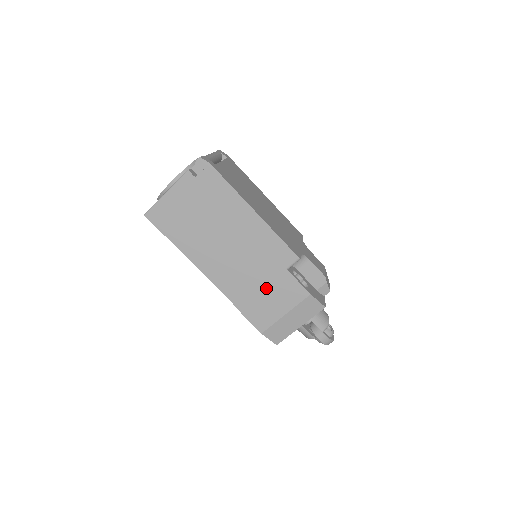
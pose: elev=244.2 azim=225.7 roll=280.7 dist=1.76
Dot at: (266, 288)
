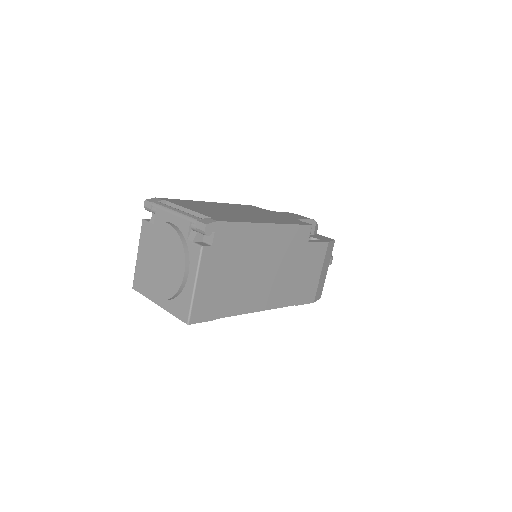
Dot at: (303, 270)
